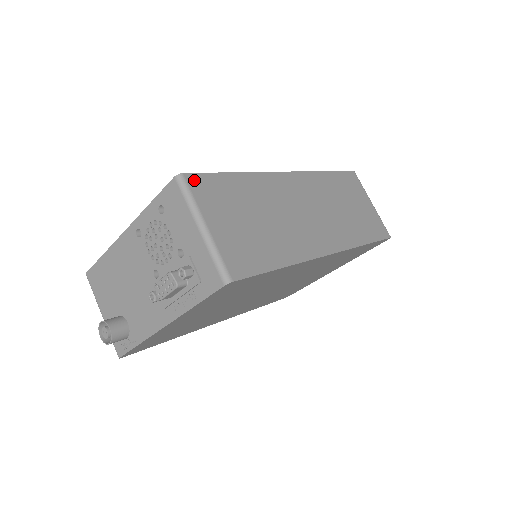
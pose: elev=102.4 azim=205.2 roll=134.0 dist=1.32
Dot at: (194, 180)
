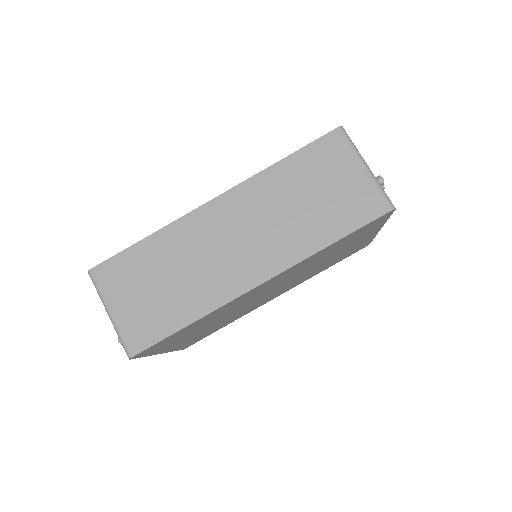
Dot at: (100, 271)
